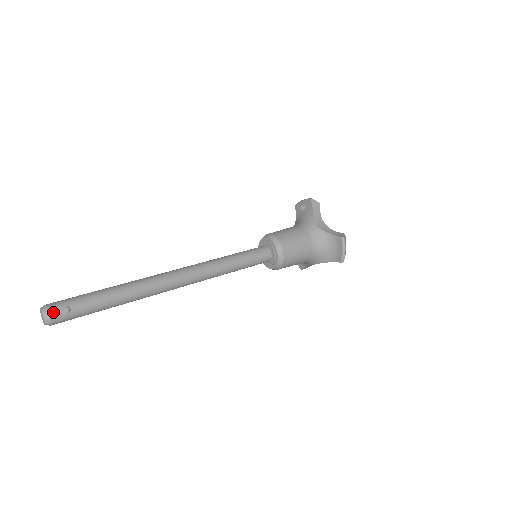
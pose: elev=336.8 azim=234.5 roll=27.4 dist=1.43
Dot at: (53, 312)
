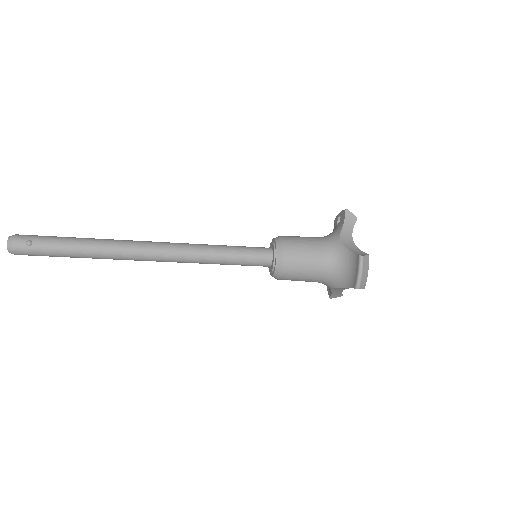
Dot at: (16, 241)
